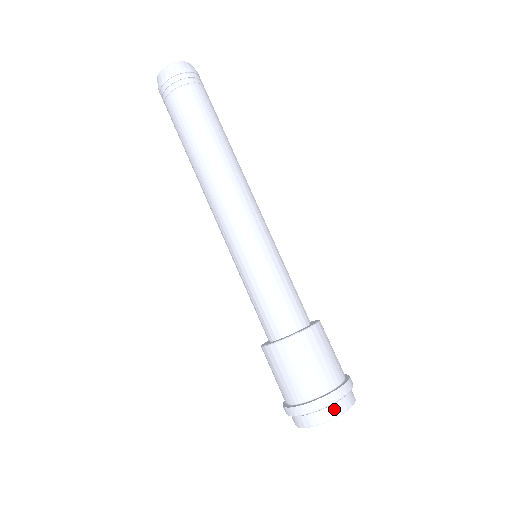
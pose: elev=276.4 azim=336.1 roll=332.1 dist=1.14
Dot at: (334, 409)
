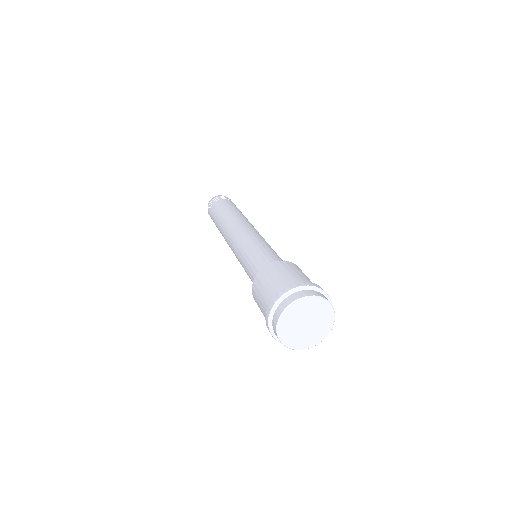
Dot at: (326, 297)
